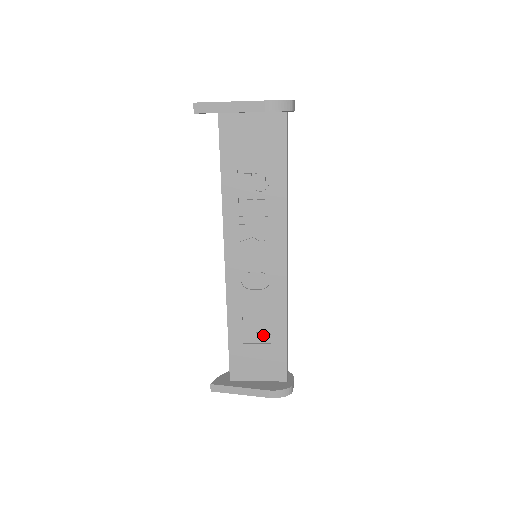
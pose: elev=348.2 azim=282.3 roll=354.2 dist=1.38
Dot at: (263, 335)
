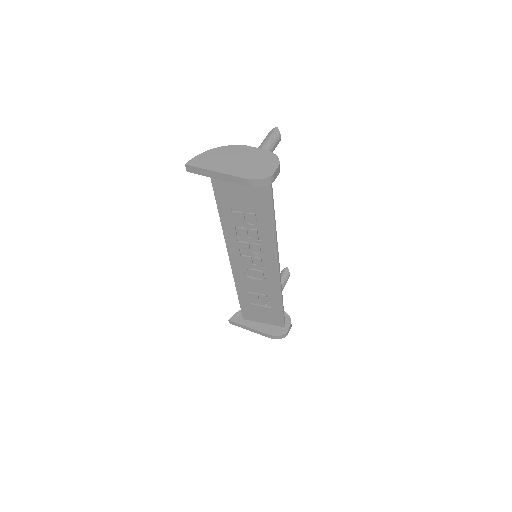
Dot at: (264, 302)
